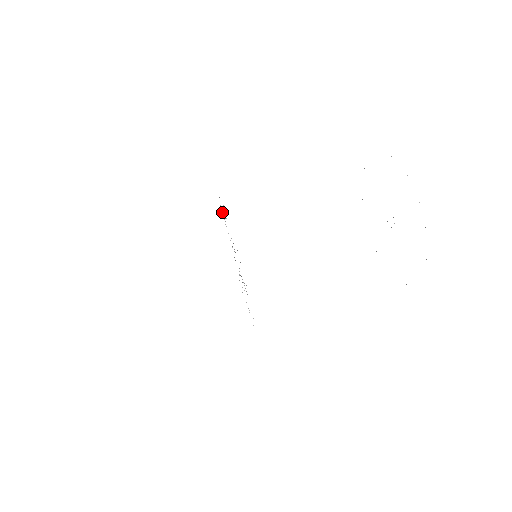
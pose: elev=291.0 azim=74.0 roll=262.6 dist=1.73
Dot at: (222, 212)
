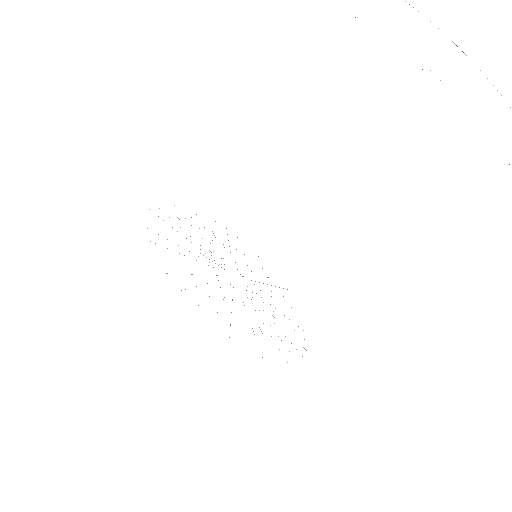
Dot at: occluded
